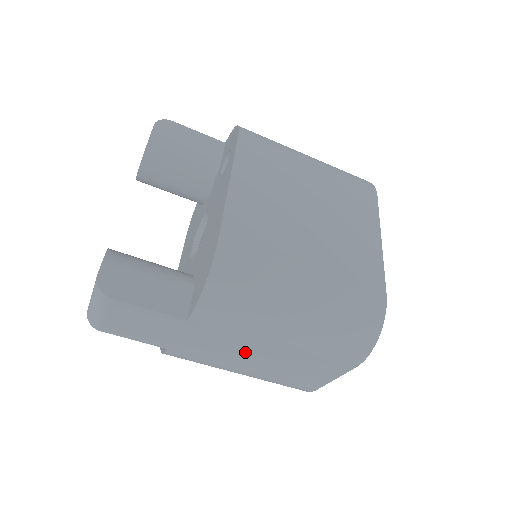
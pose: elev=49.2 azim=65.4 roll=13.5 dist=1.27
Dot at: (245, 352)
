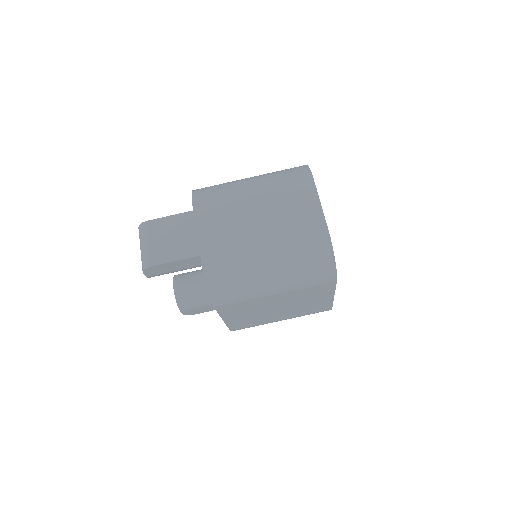
Dot at: (245, 218)
